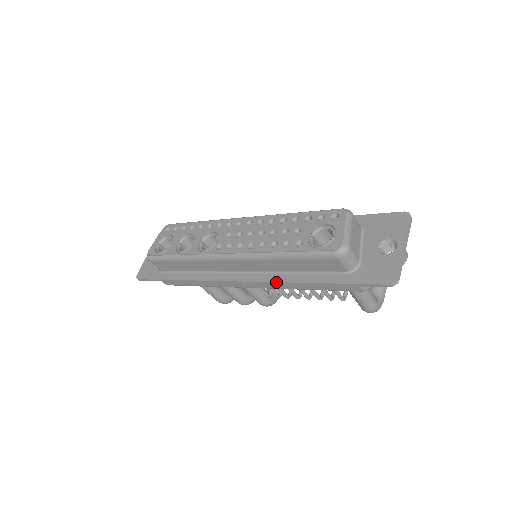
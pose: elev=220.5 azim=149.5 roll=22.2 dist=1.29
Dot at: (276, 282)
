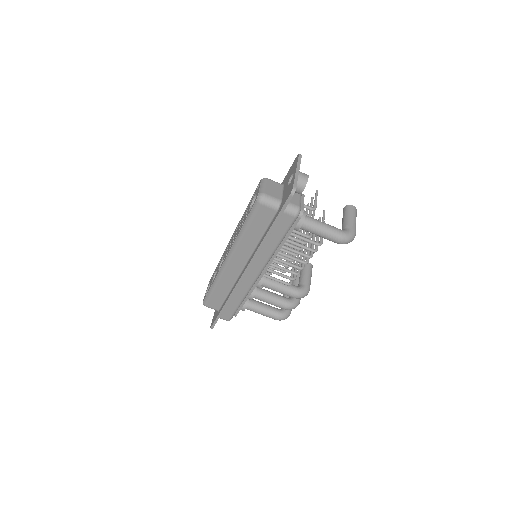
Dot at: (255, 253)
